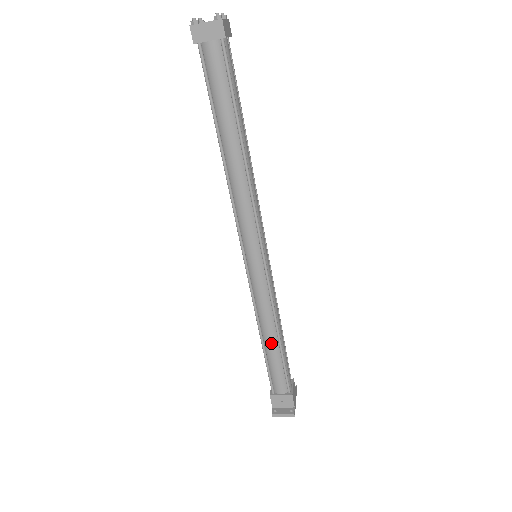
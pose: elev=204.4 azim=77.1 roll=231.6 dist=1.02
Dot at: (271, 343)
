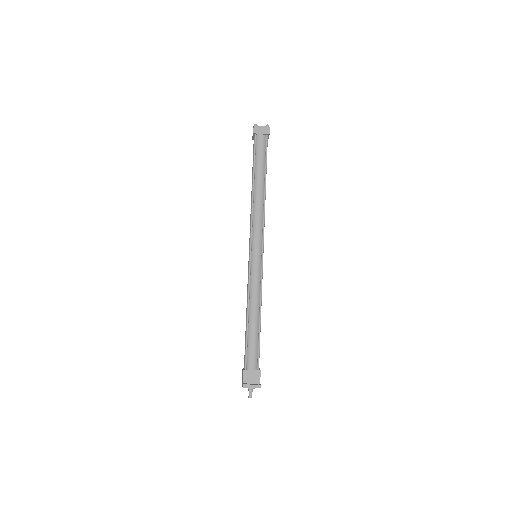
Dot at: (254, 320)
